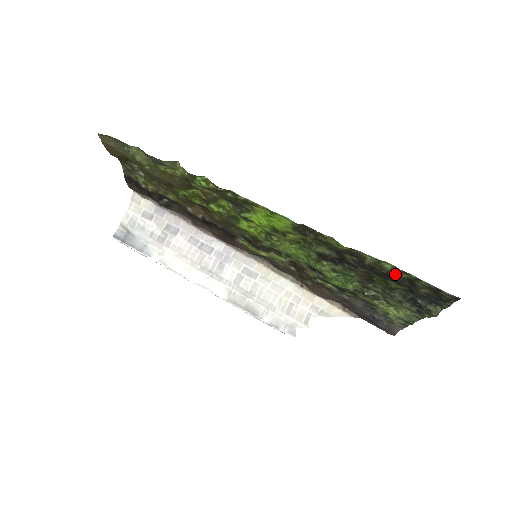
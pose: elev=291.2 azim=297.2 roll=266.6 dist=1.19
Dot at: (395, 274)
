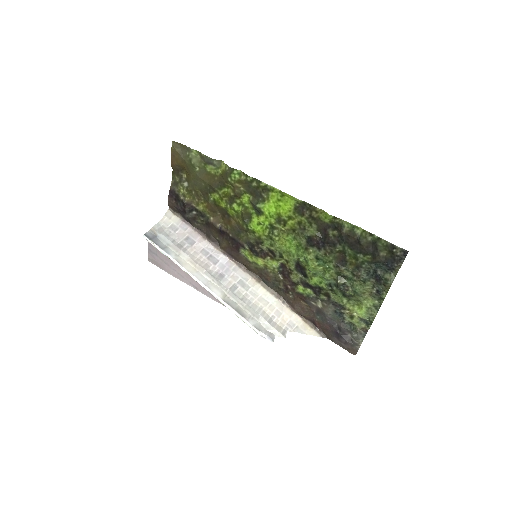
Dot at: (364, 237)
